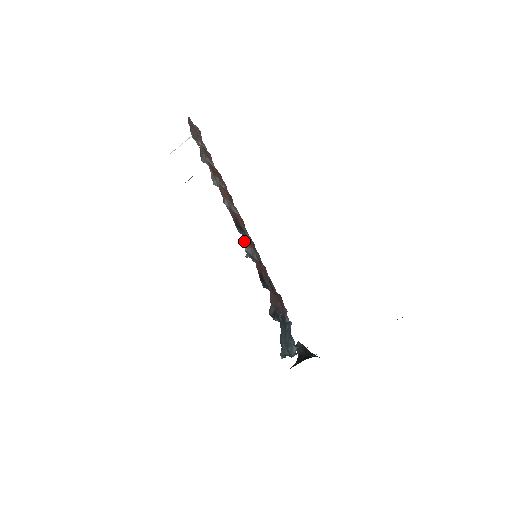
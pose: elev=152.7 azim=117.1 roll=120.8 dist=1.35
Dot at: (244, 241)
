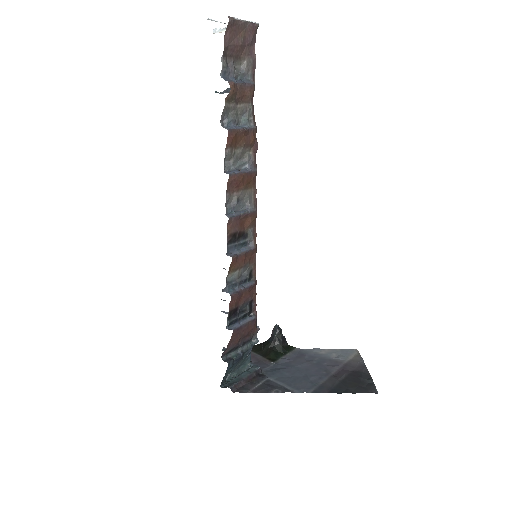
Dot at: (229, 269)
